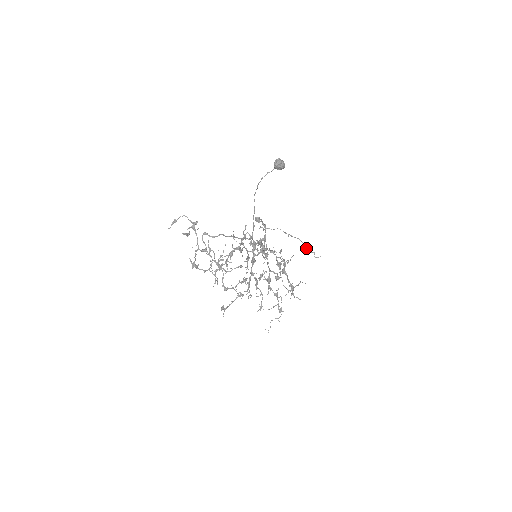
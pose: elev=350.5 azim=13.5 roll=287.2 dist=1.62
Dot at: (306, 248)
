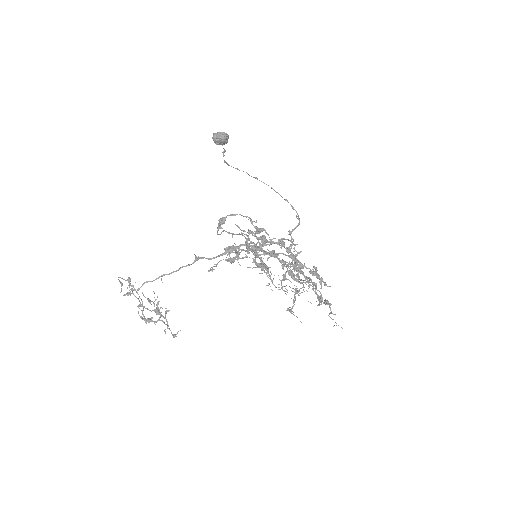
Dot at: occluded
